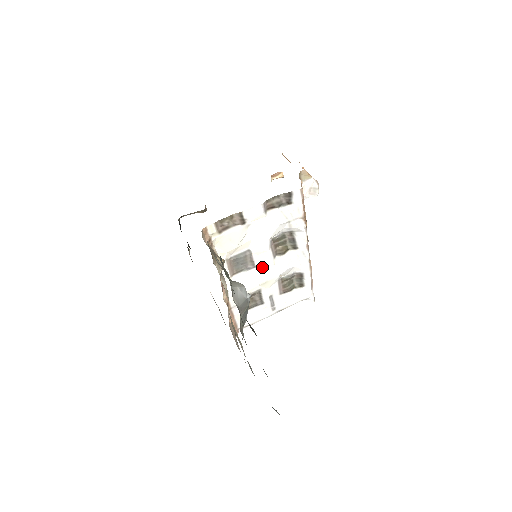
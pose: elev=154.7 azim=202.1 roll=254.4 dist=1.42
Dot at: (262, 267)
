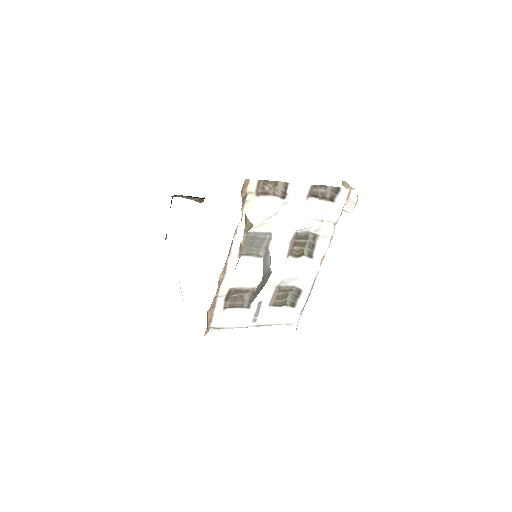
Dot at: (272, 261)
